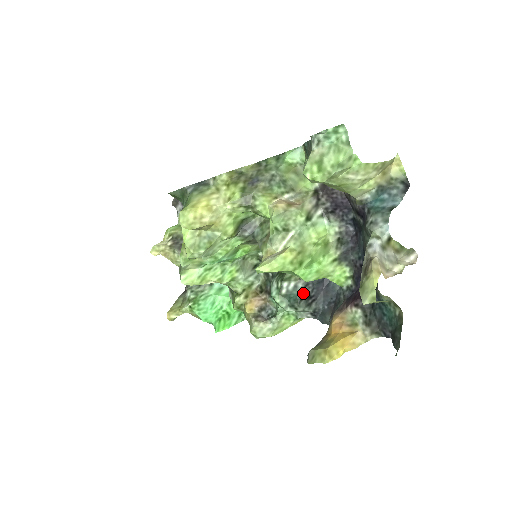
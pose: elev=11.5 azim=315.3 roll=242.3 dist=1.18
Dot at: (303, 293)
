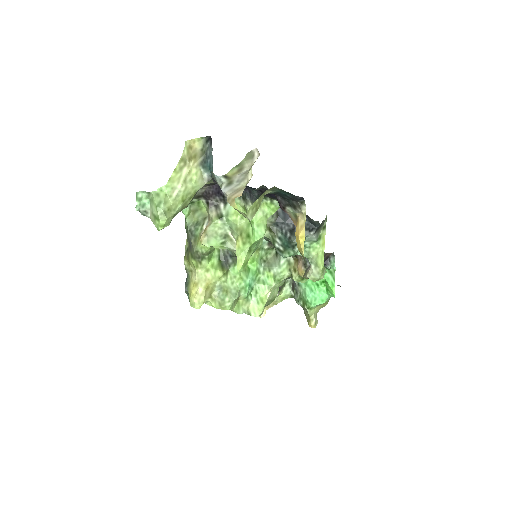
Dot at: (286, 235)
